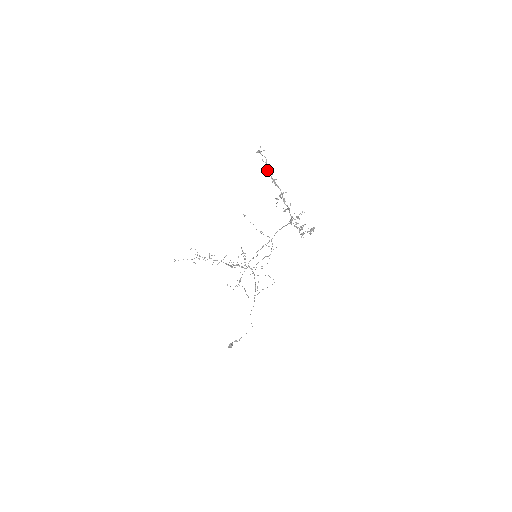
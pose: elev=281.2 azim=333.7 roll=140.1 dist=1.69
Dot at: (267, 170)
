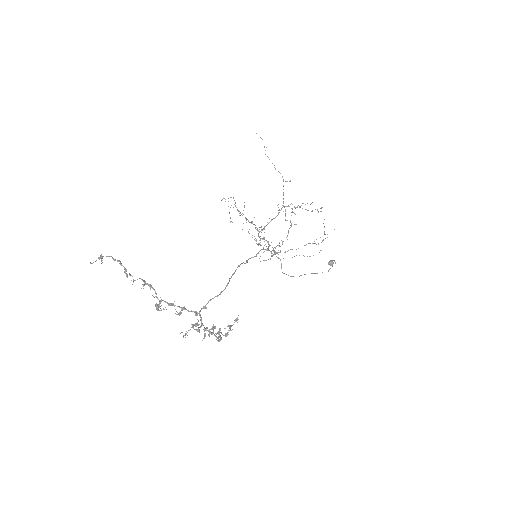
Dot at: (126, 276)
